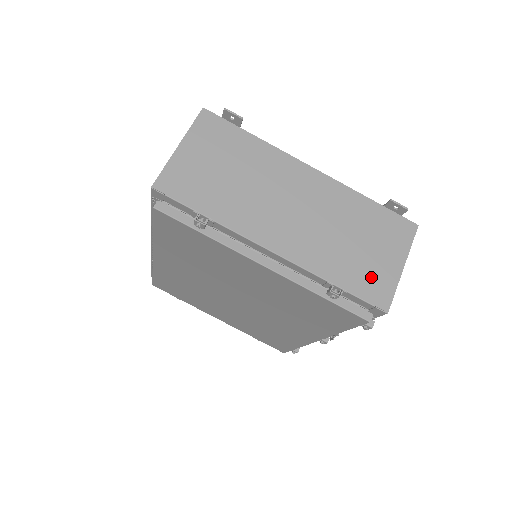
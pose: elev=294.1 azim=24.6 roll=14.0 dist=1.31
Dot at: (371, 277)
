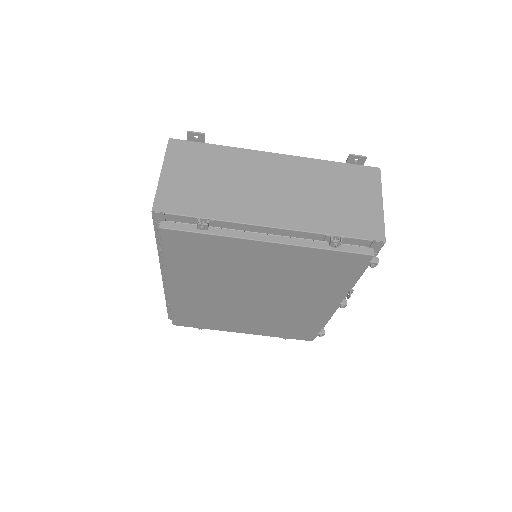
Dot at: (360, 219)
